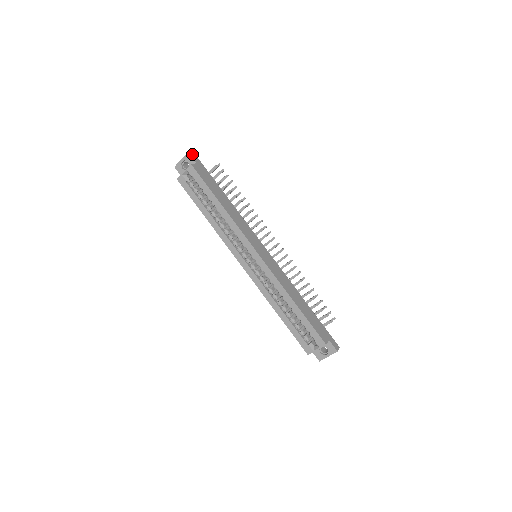
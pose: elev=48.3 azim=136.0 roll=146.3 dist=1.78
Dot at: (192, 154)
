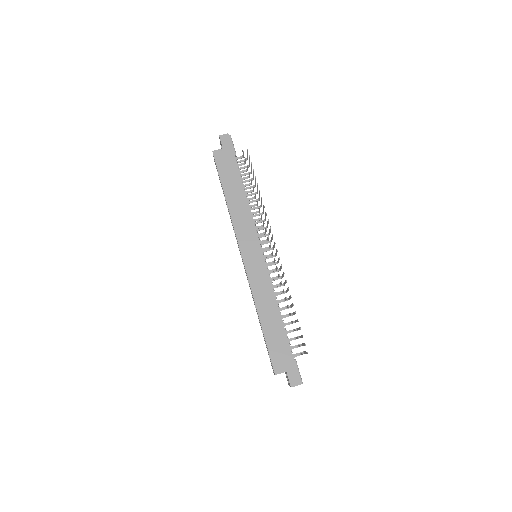
Dot at: (224, 137)
